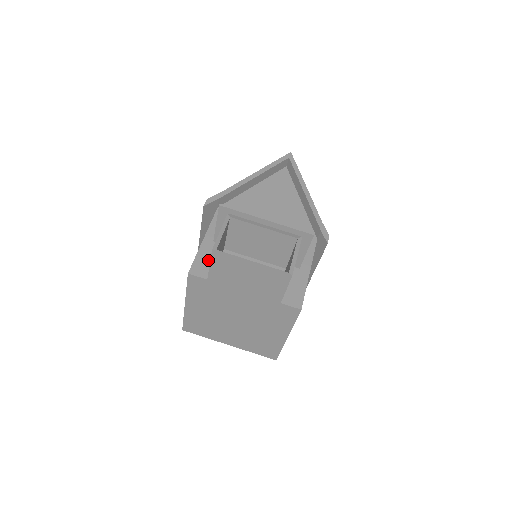
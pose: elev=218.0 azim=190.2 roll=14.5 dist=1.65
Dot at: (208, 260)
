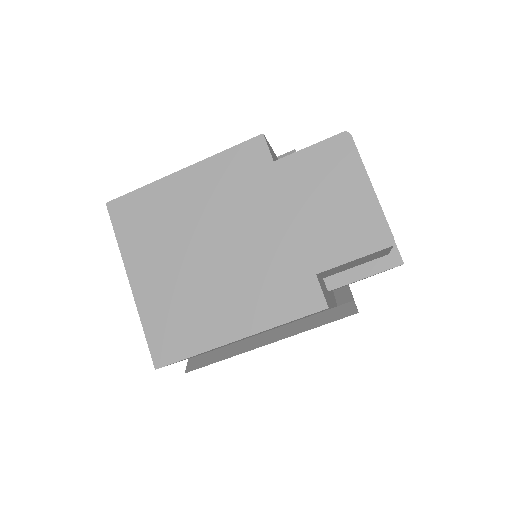
Dot at: occluded
